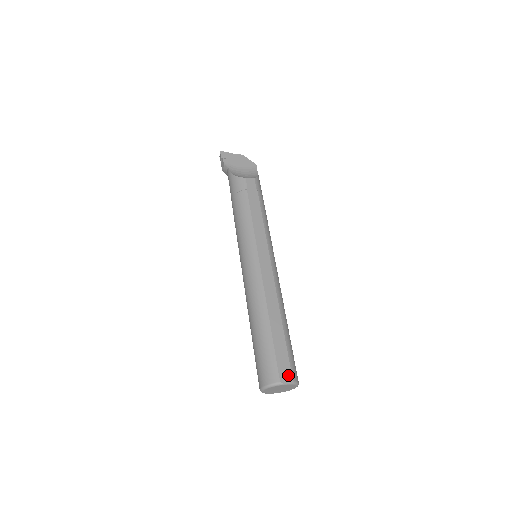
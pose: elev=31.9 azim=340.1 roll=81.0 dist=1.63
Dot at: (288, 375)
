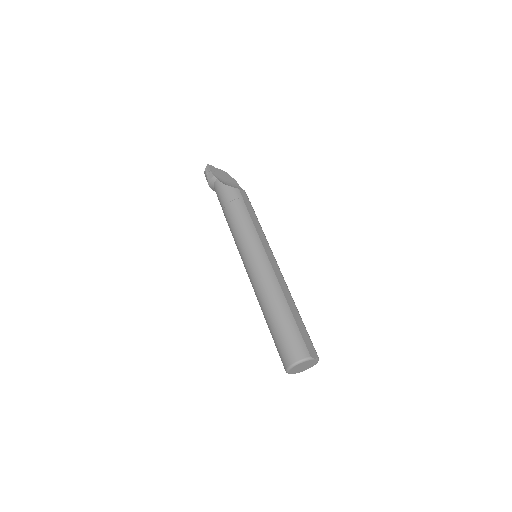
Dot at: (314, 352)
